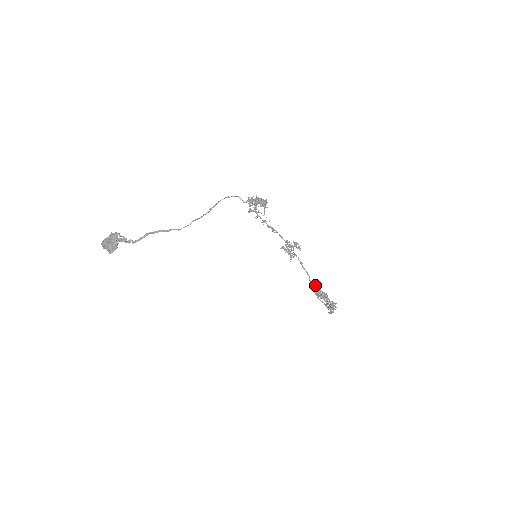
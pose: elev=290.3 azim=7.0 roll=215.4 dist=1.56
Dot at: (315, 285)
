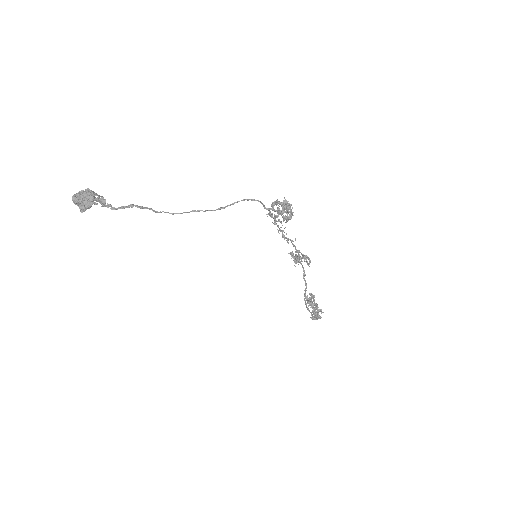
Dot at: (309, 293)
